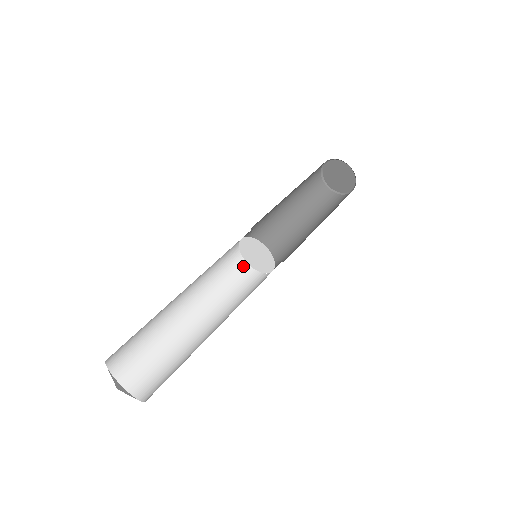
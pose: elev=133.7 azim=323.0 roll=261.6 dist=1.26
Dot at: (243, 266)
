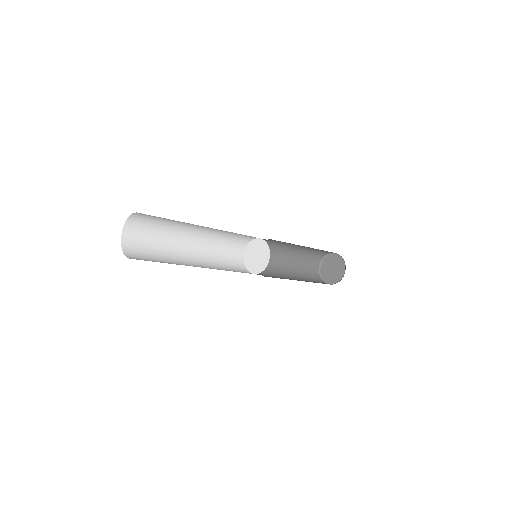
Dot at: (240, 256)
